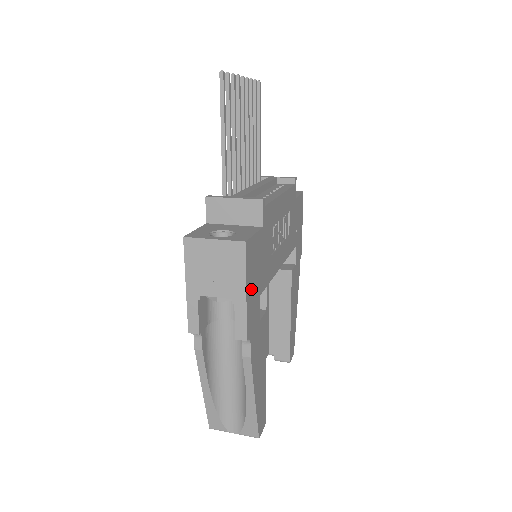
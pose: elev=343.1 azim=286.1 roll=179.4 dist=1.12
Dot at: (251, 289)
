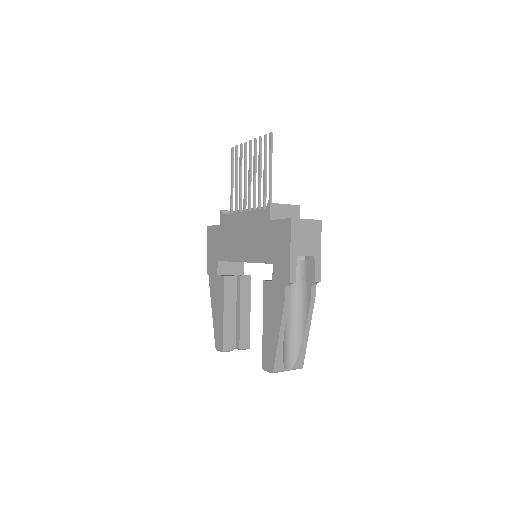
Dot at: occluded
